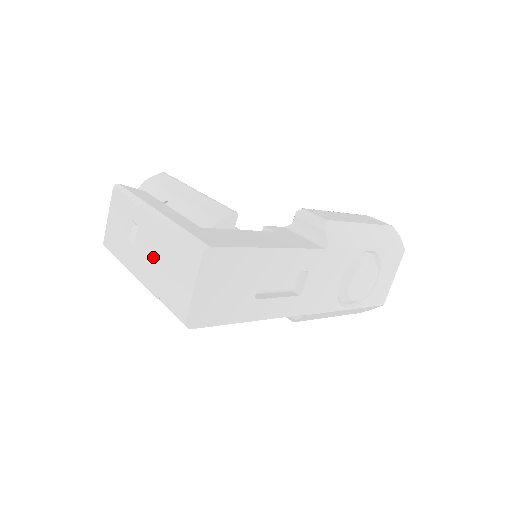
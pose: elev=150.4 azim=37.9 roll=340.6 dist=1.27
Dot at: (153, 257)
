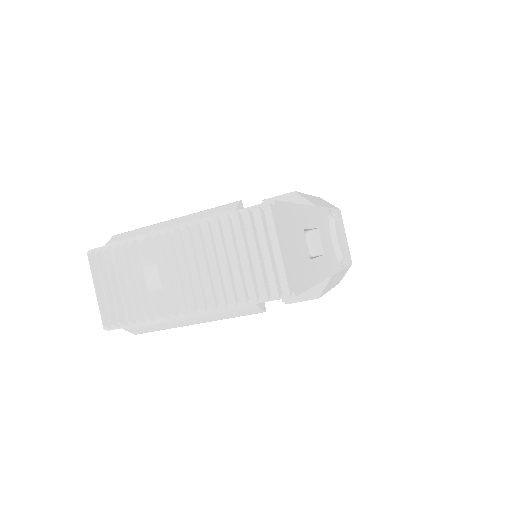
Dot at: (201, 270)
